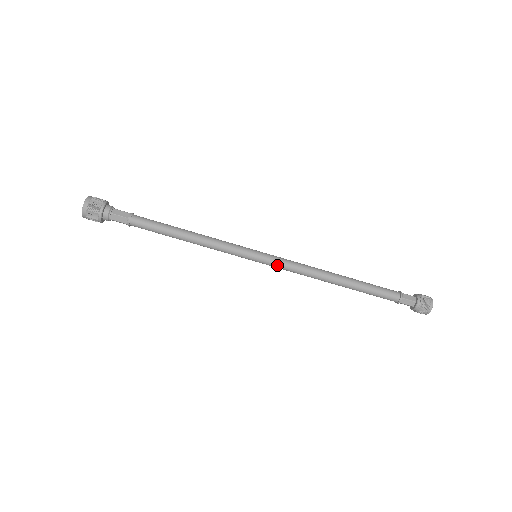
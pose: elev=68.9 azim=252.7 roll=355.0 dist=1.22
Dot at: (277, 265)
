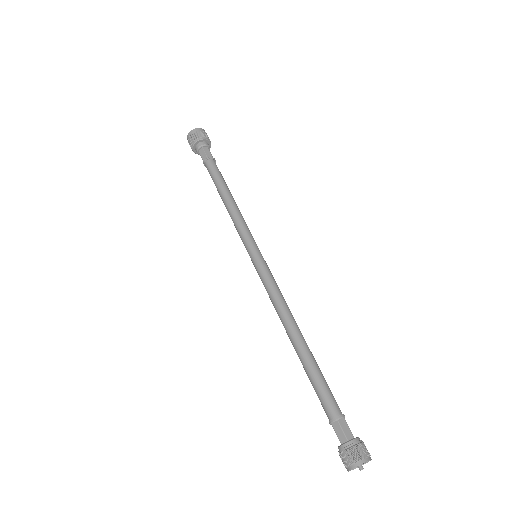
Dot at: (267, 272)
